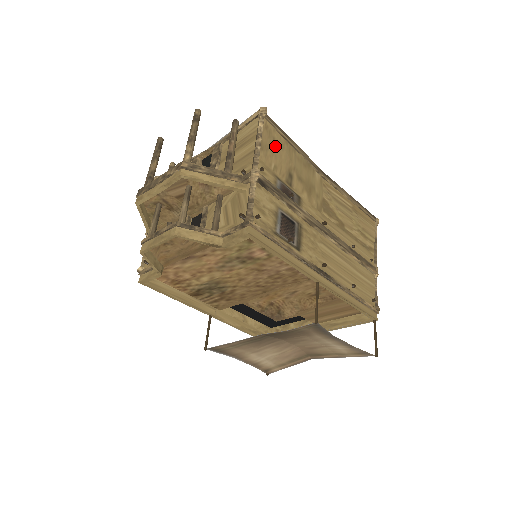
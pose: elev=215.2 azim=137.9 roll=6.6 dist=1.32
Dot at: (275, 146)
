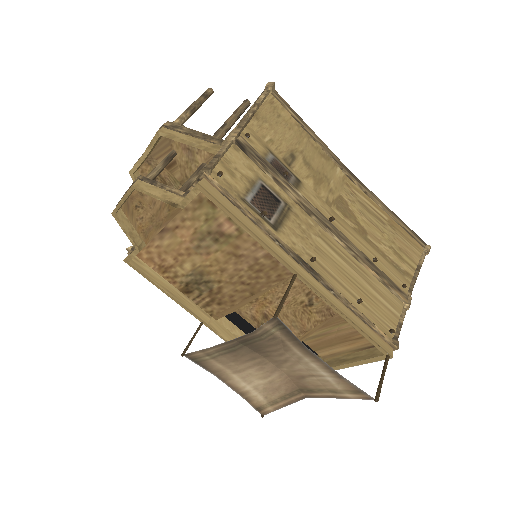
Dot at: (278, 123)
